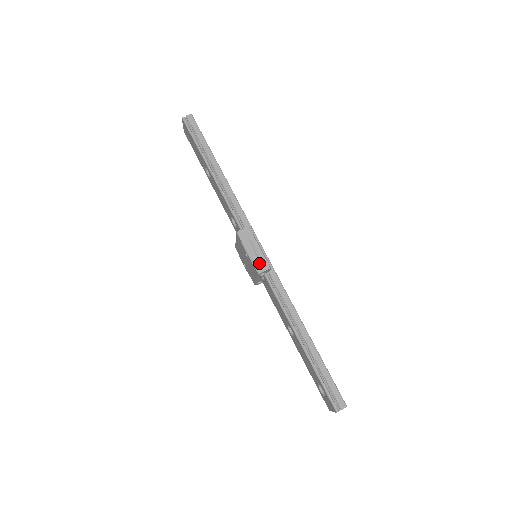
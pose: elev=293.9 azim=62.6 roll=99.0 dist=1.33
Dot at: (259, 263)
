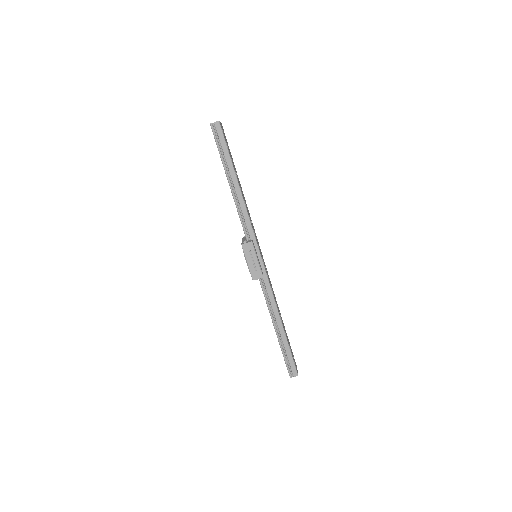
Dot at: (255, 272)
